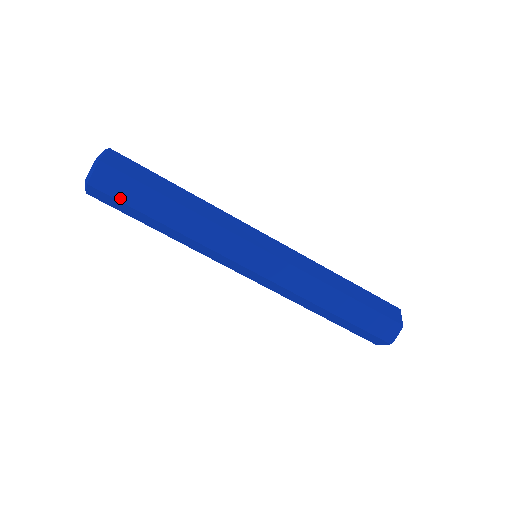
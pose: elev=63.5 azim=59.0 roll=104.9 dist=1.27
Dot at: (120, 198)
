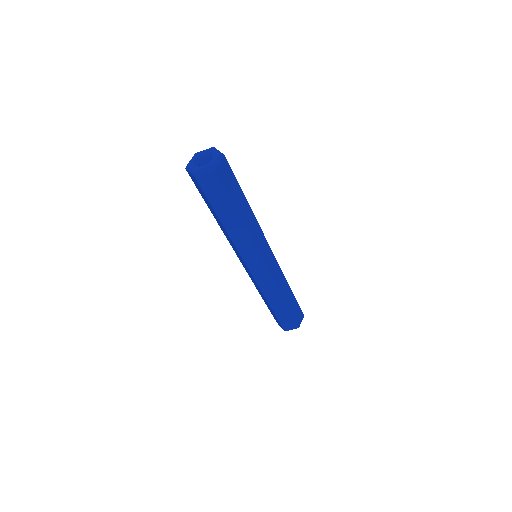
Dot at: (226, 188)
